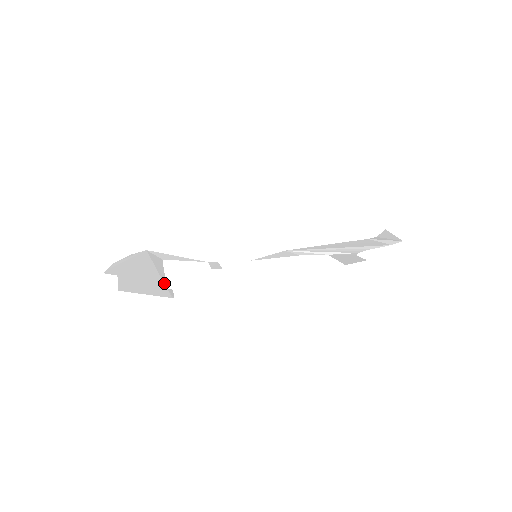
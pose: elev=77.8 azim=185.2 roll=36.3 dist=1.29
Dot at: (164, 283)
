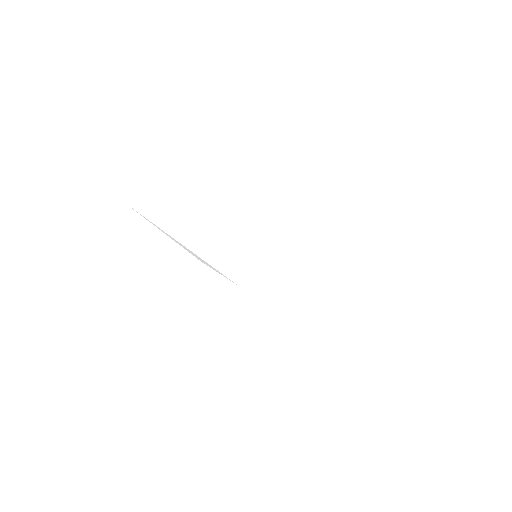
Dot at: occluded
